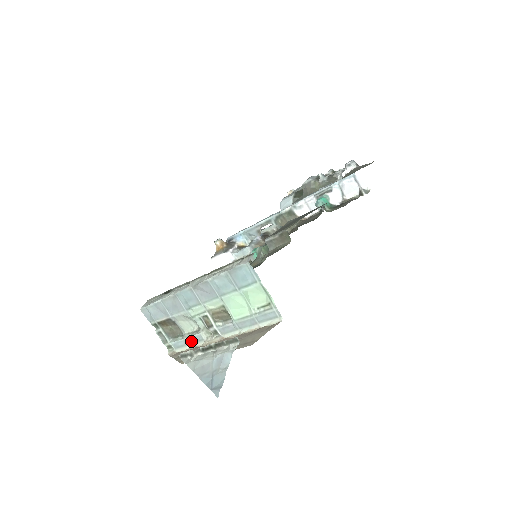
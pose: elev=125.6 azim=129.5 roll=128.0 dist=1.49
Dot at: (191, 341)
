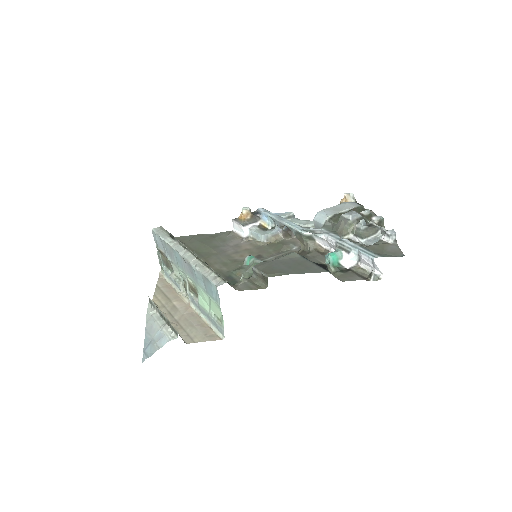
Dot at: (174, 282)
